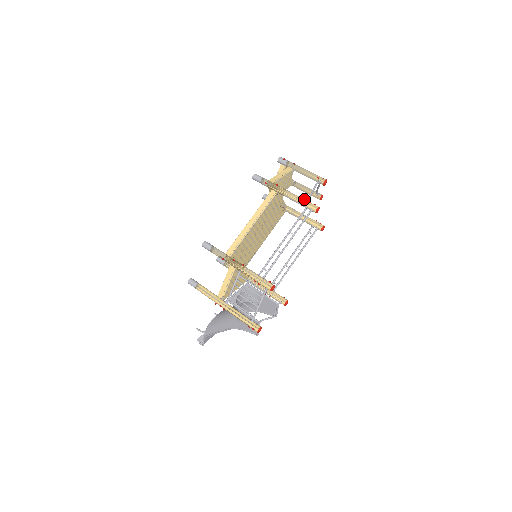
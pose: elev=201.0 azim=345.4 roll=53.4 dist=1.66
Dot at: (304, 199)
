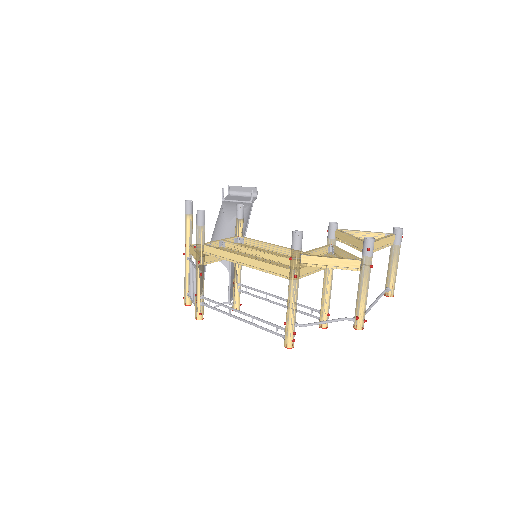
Dot at: (292, 324)
